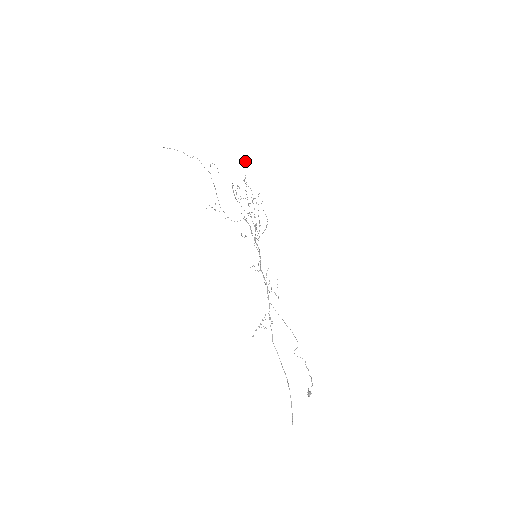
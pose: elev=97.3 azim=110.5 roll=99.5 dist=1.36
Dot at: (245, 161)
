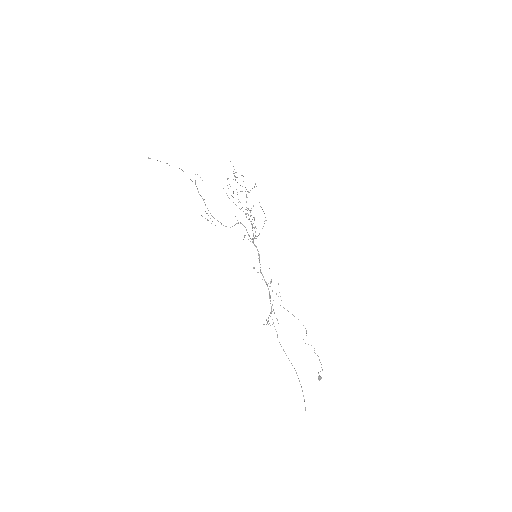
Dot at: occluded
